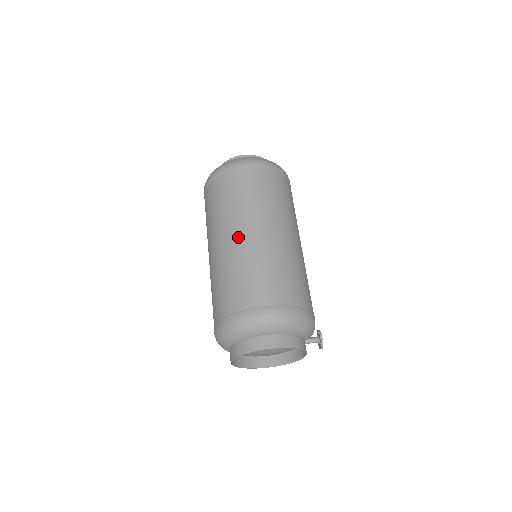
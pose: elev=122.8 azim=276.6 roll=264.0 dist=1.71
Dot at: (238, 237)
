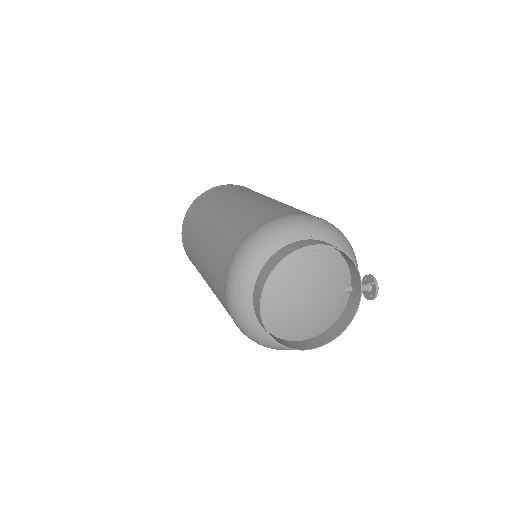
Dot at: (239, 201)
